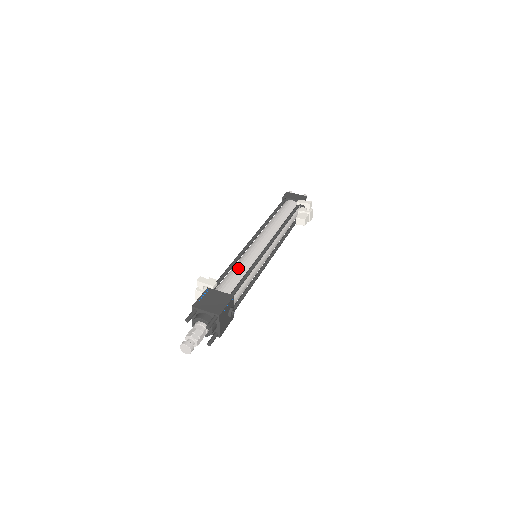
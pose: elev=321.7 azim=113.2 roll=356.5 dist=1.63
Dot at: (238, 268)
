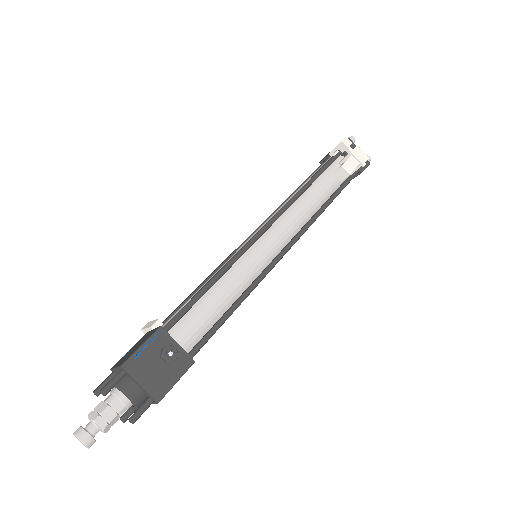
Dot at: (203, 285)
